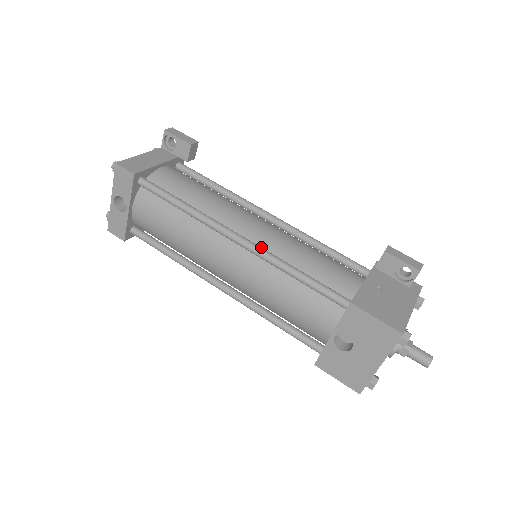
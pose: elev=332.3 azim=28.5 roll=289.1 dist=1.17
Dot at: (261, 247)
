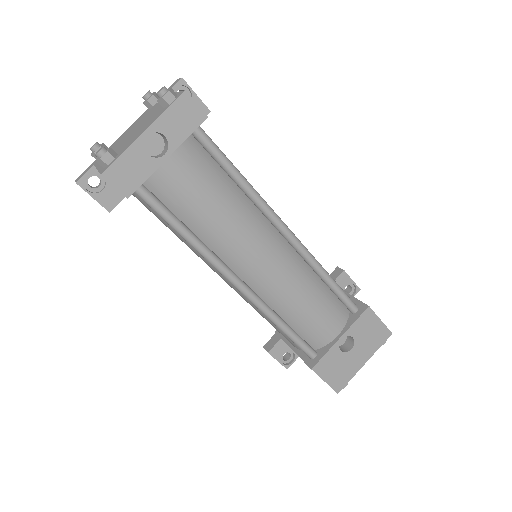
Dot at: occluded
